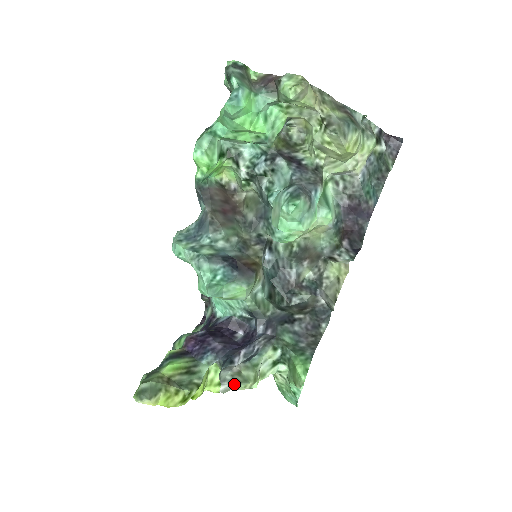
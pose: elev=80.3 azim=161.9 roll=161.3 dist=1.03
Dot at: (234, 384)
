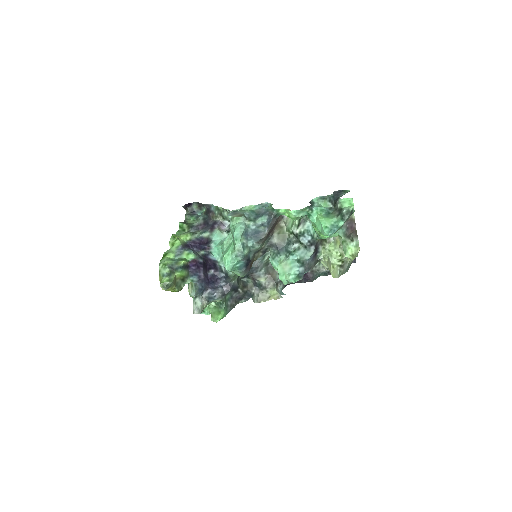
Dot at: (200, 313)
